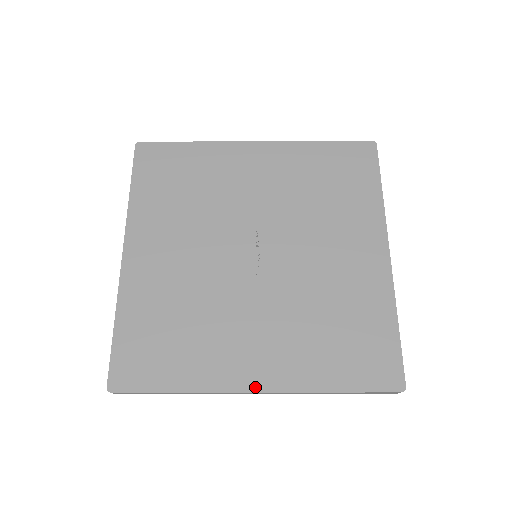
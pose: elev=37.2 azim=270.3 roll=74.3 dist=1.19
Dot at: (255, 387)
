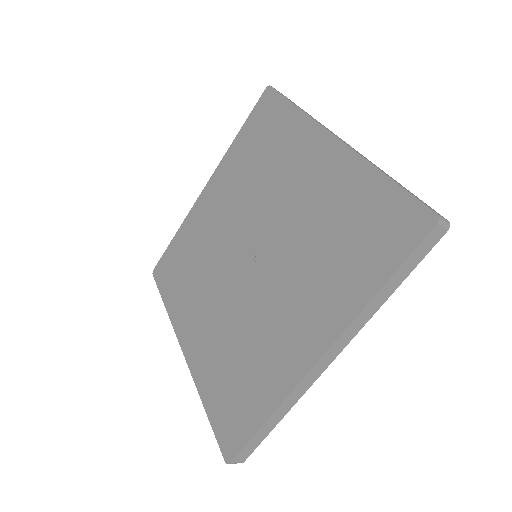
Dot at: (316, 355)
